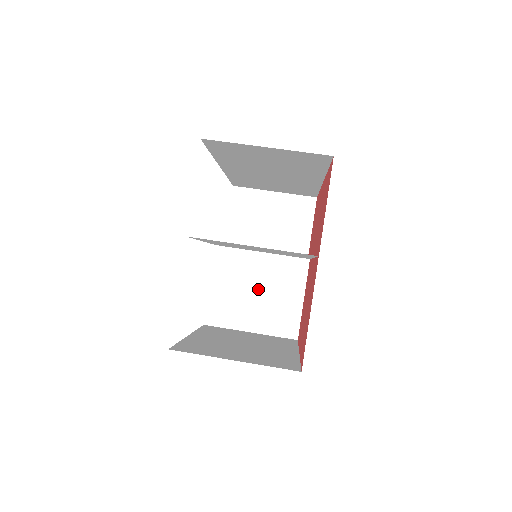
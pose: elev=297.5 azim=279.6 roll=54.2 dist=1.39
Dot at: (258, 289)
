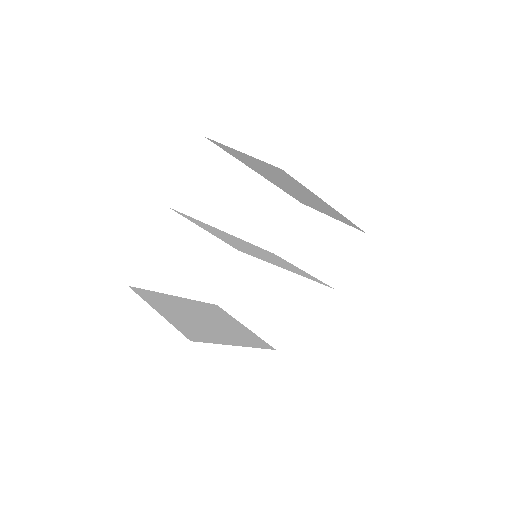
Dot at: (265, 291)
